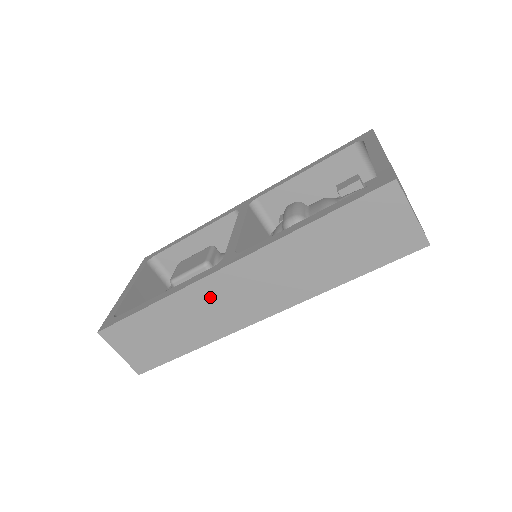
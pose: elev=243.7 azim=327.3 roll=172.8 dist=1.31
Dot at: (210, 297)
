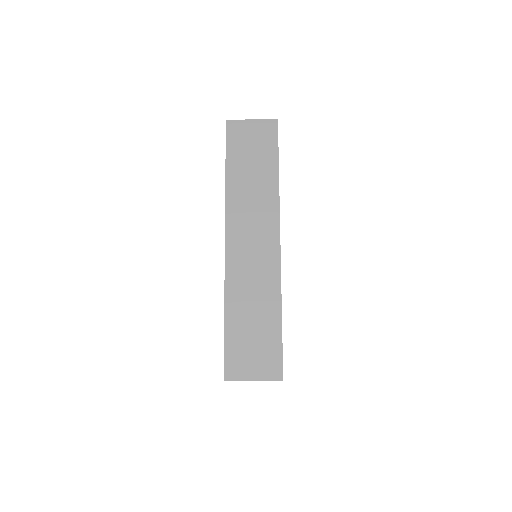
Dot at: (242, 268)
